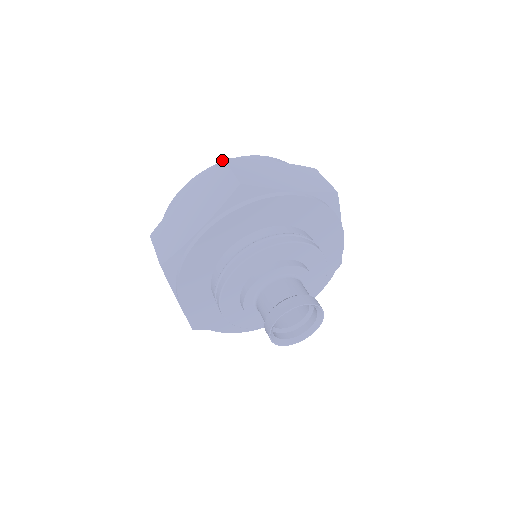
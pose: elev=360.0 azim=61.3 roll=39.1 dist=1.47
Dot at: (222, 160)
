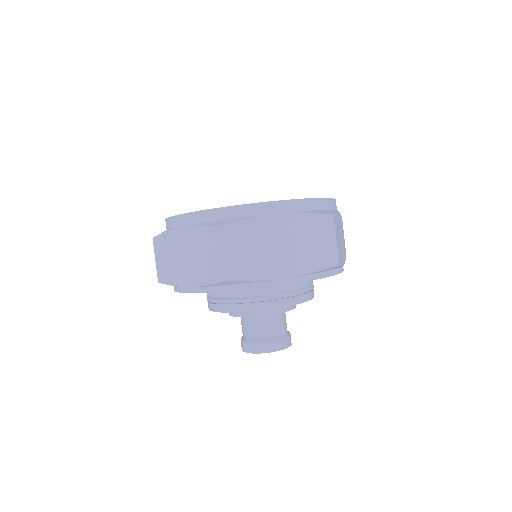
Dot at: (218, 229)
